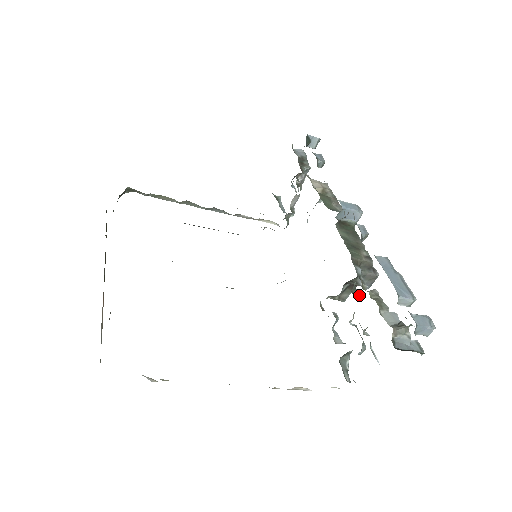
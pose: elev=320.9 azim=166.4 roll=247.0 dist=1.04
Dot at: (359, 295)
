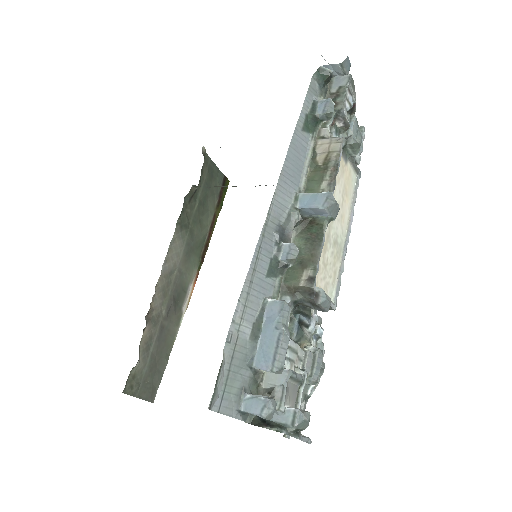
Dot at: (294, 327)
